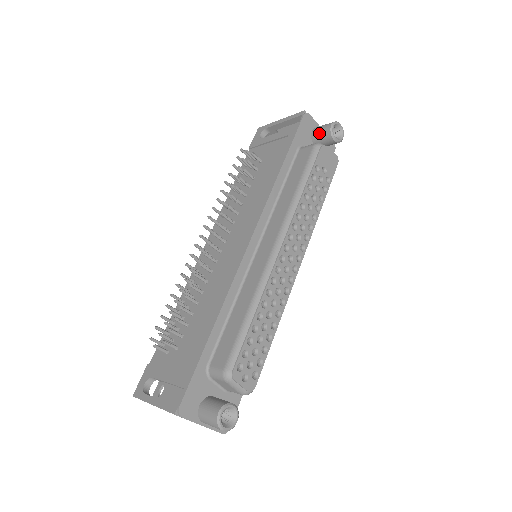
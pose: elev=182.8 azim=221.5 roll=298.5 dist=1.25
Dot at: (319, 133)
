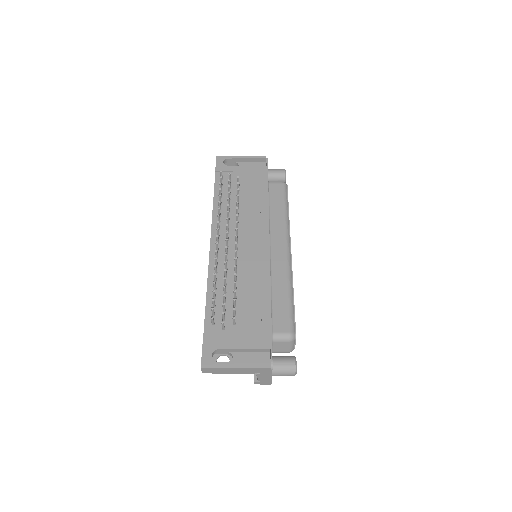
Dot at: (275, 174)
